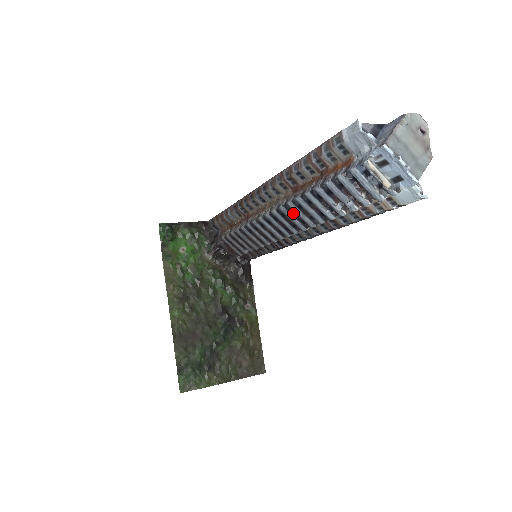
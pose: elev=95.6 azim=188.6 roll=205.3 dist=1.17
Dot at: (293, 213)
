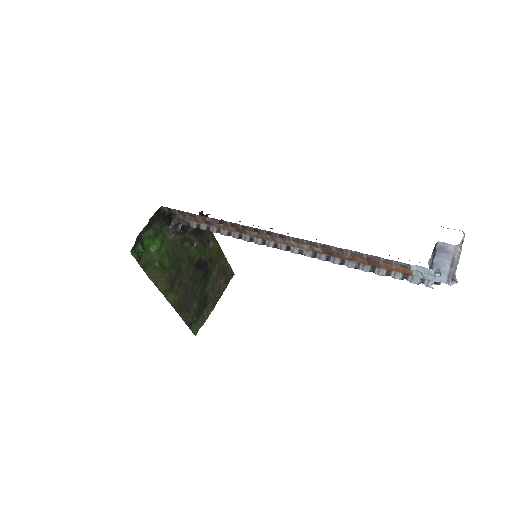
Dot at: occluded
